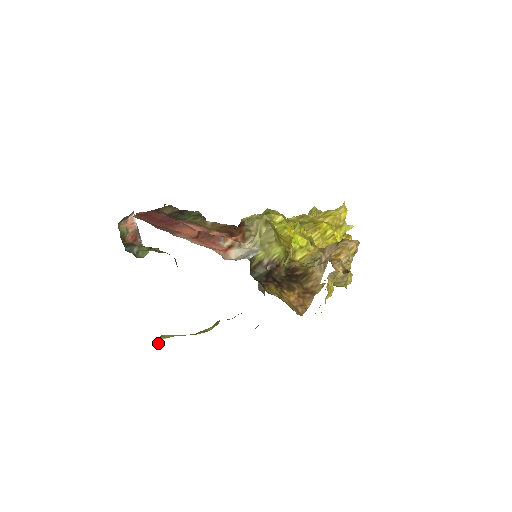
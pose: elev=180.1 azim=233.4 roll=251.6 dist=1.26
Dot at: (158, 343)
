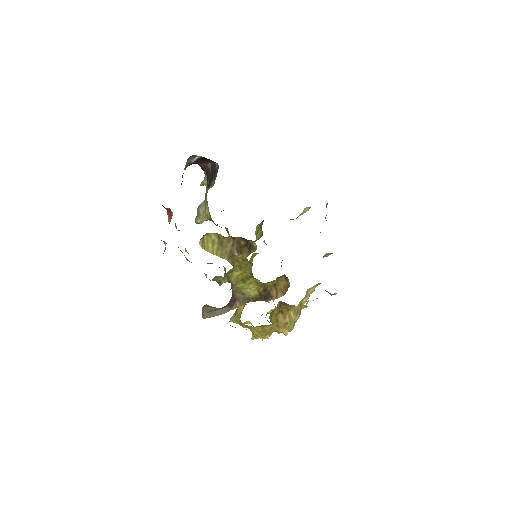
Dot at: occluded
